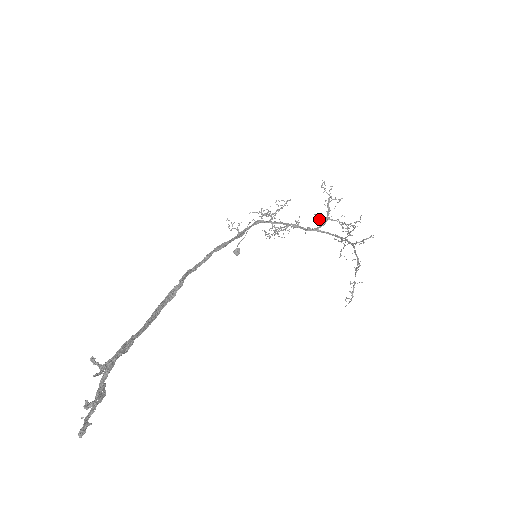
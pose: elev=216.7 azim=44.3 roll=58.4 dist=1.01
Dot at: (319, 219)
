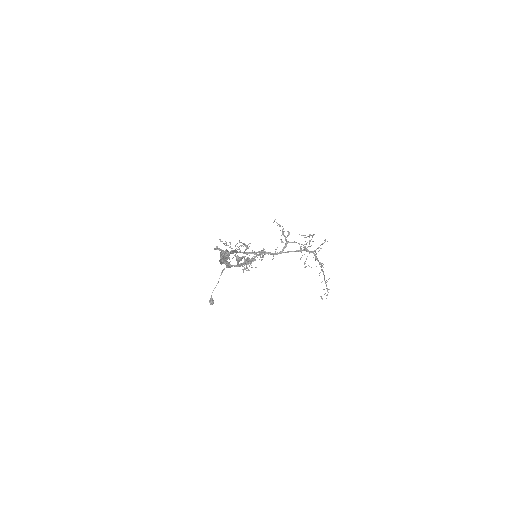
Dot at: (282, 242)
